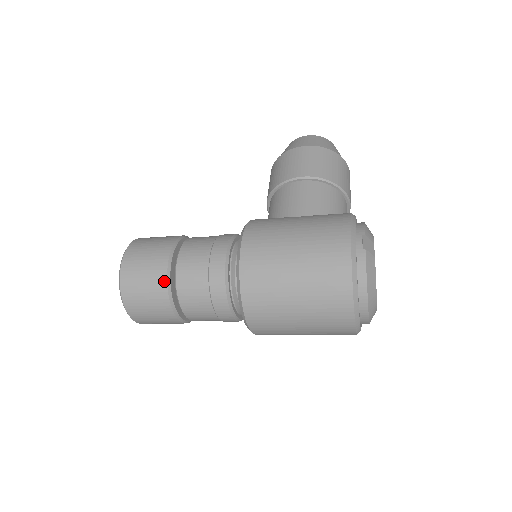
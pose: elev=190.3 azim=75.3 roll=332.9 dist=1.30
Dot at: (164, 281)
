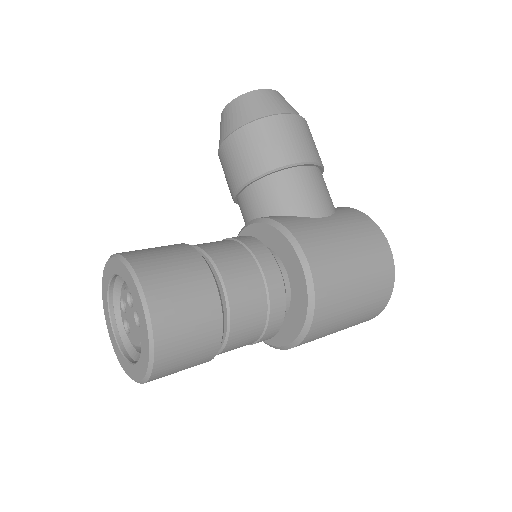
Dot at: (219, 329)
